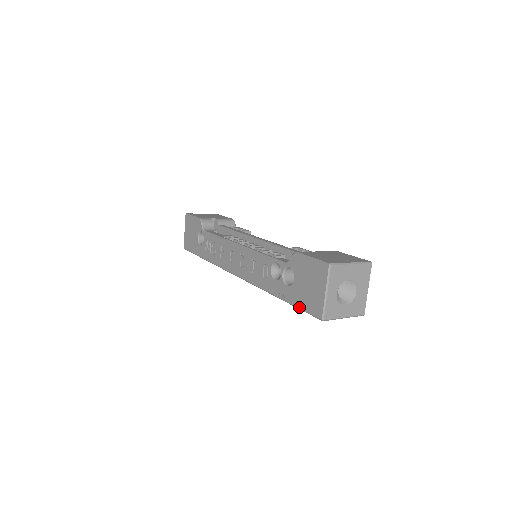
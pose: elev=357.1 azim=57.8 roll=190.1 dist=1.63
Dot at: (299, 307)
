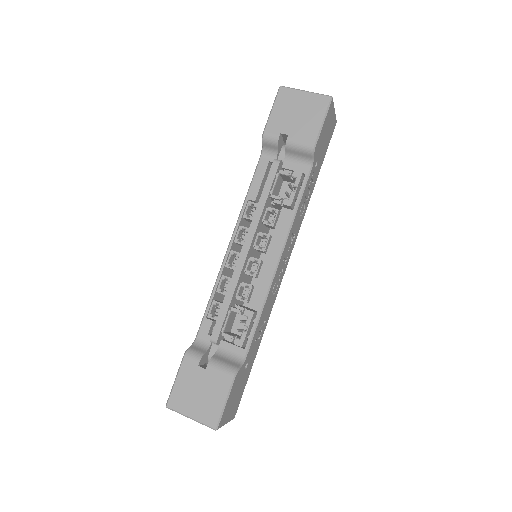
Dot at: occluded
